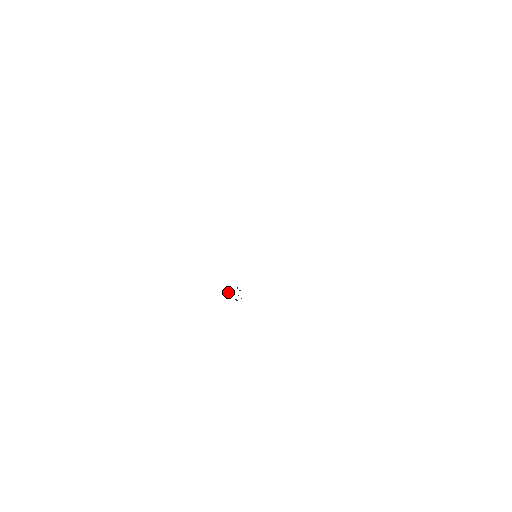
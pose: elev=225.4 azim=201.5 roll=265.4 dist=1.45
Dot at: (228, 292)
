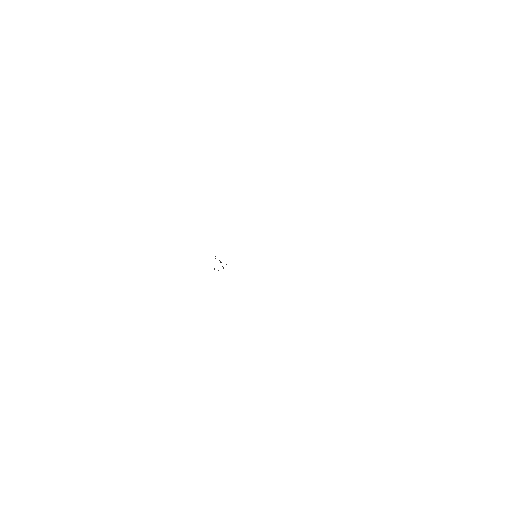
Dot at: occluded
